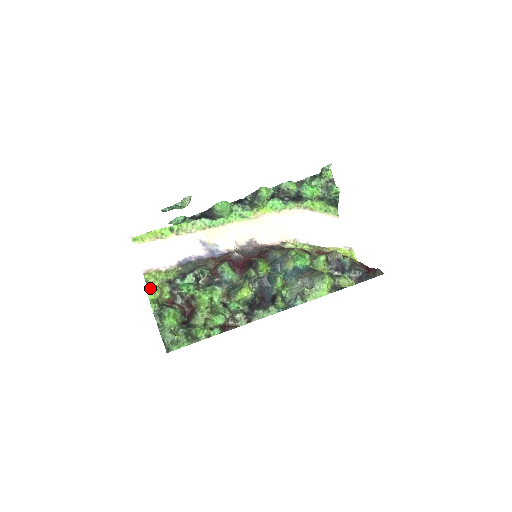
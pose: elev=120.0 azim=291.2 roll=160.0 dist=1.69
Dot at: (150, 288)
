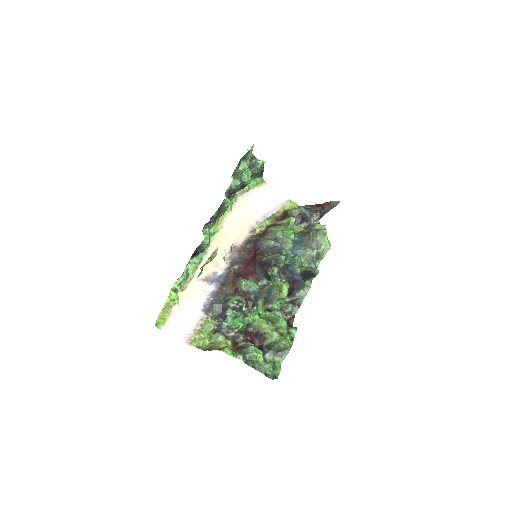
Dot at: occluded
